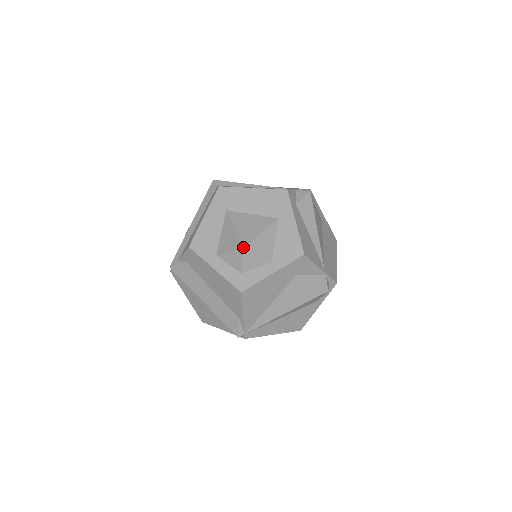
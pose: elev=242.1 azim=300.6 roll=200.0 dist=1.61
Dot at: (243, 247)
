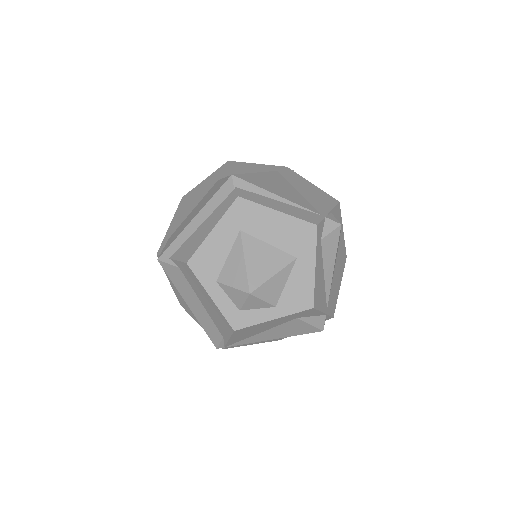
Dot at: (250, 293)
